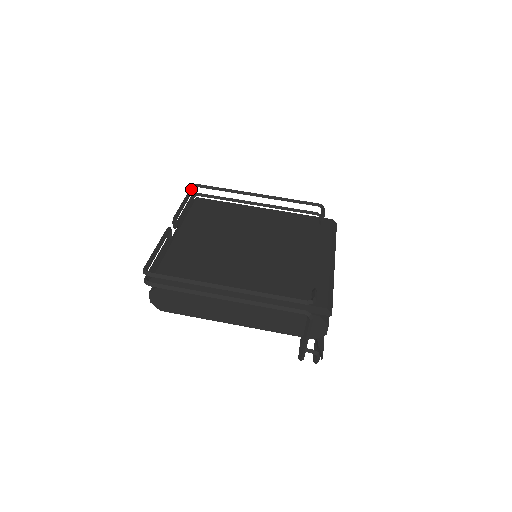
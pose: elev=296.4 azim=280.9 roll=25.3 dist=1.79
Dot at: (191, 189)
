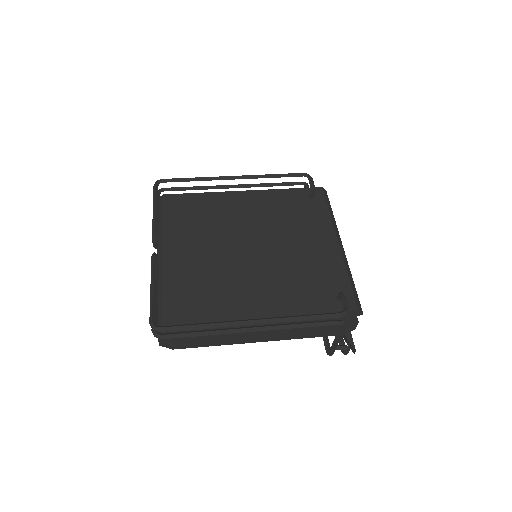
Dot at: (155, 189)
